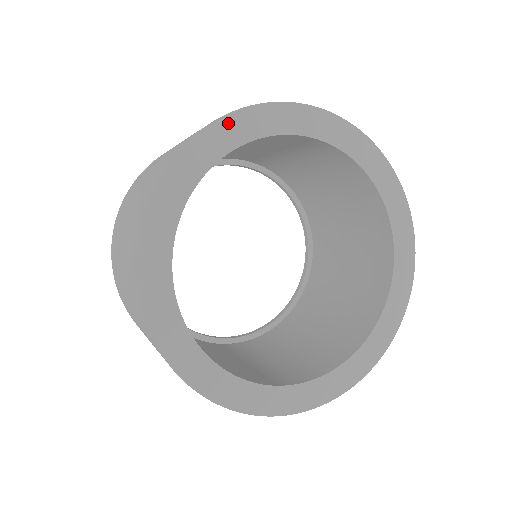
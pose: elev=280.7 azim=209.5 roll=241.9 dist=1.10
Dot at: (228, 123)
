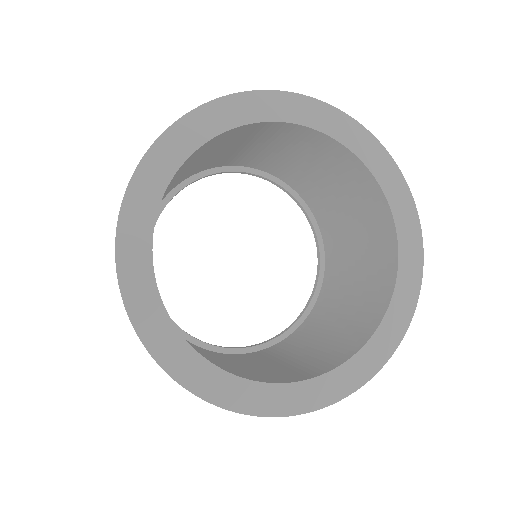
Dot at: (320, 108)
